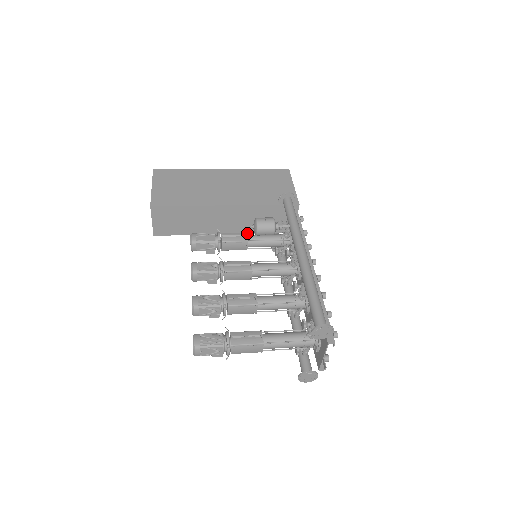
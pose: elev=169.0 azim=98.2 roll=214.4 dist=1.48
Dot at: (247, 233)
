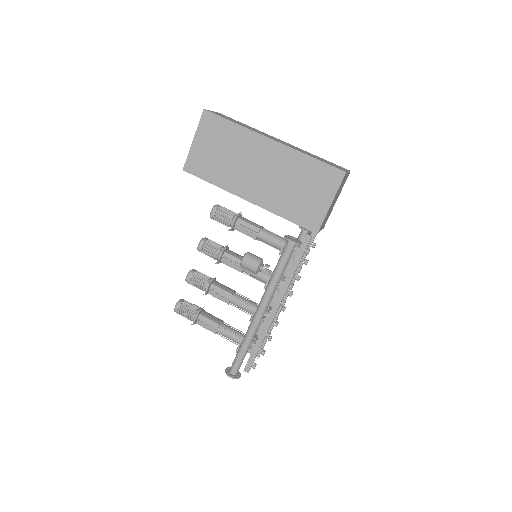
Dot at: (260, 230)
